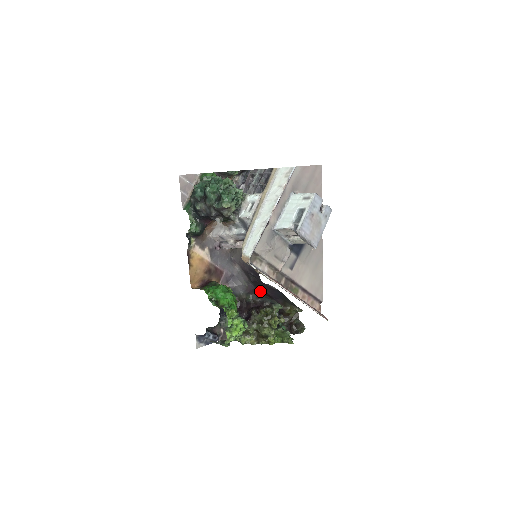
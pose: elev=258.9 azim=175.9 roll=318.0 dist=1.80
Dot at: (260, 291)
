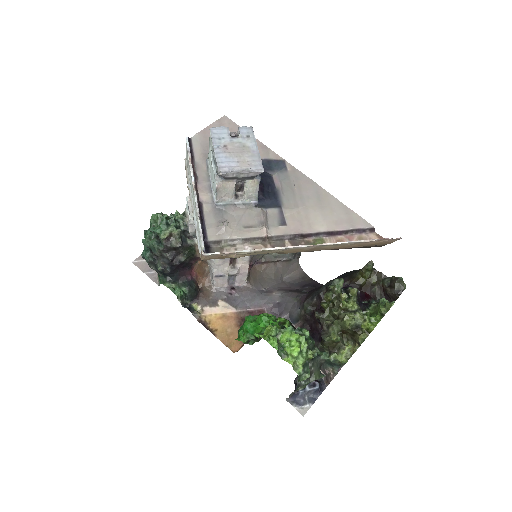
Dot at: occluded
